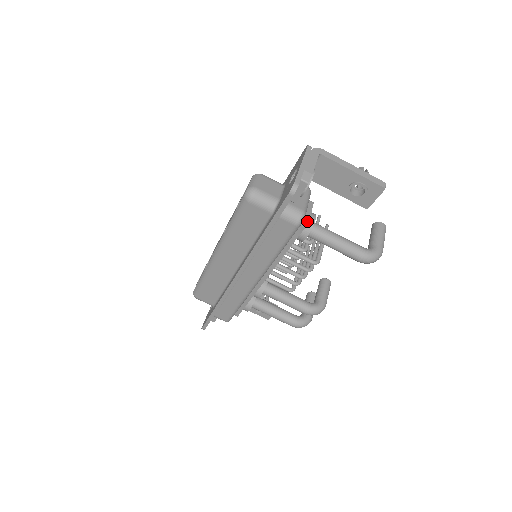
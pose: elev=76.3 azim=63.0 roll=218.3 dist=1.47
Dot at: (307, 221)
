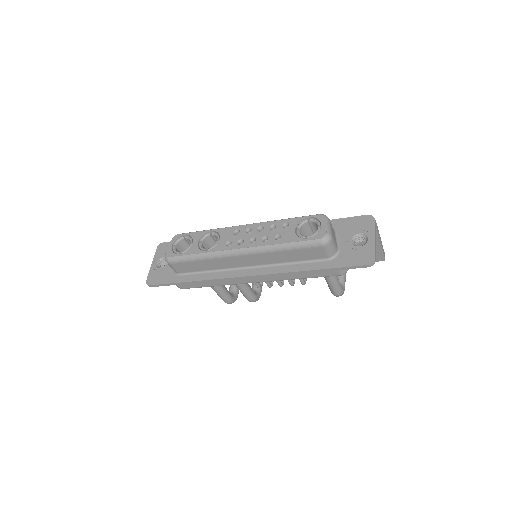
Dot at: occluded
